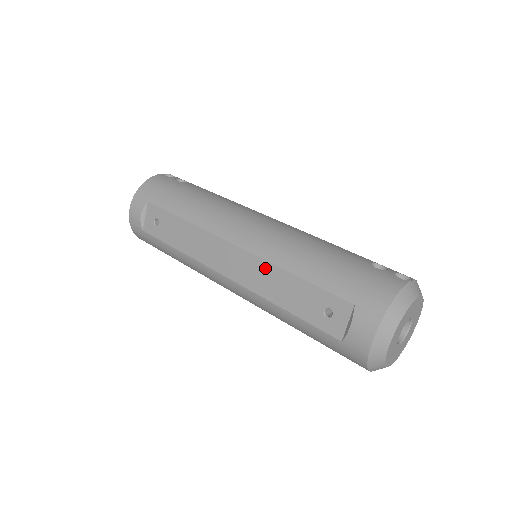
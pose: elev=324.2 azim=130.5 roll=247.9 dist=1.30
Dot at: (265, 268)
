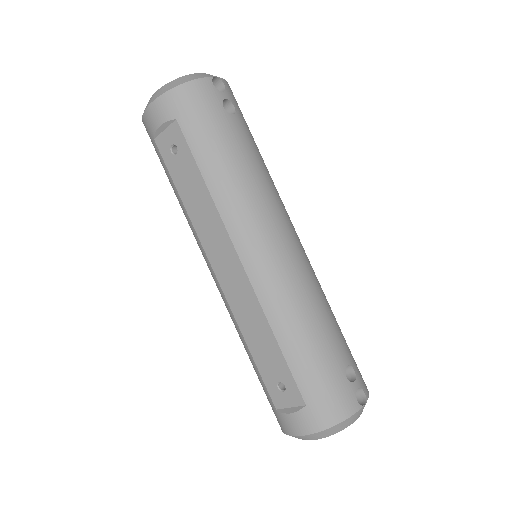
Dot at: (255, 308)
